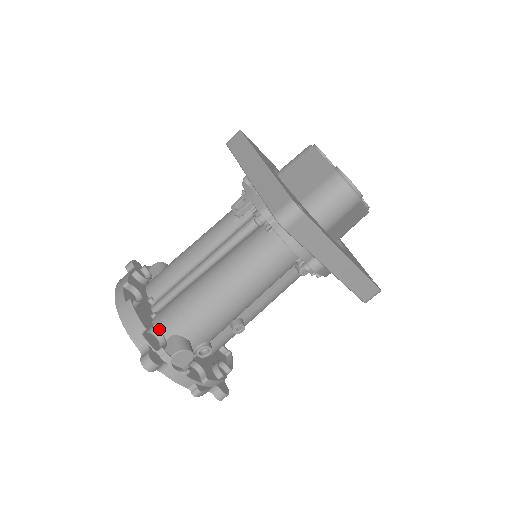
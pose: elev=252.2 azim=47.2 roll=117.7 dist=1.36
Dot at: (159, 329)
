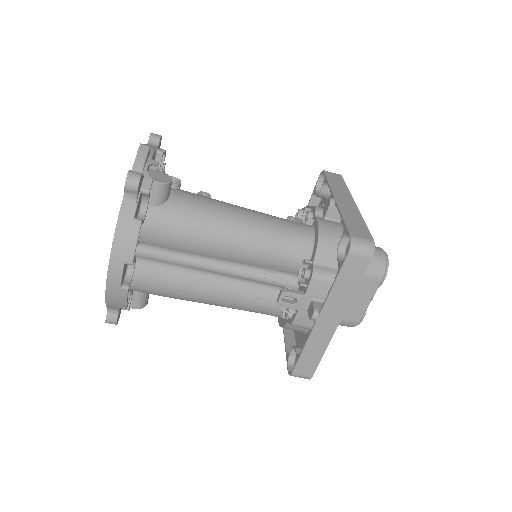
Dot at: (132, 286)
